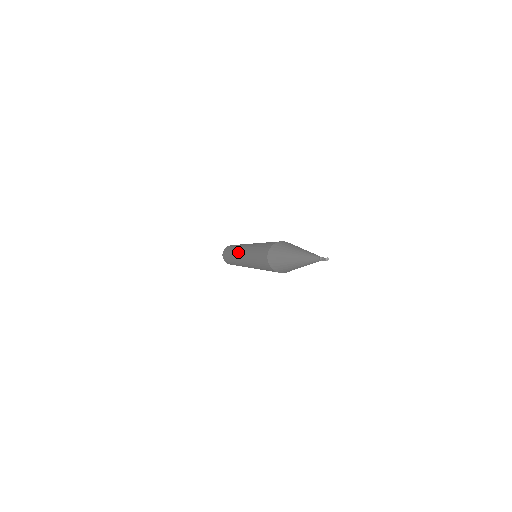
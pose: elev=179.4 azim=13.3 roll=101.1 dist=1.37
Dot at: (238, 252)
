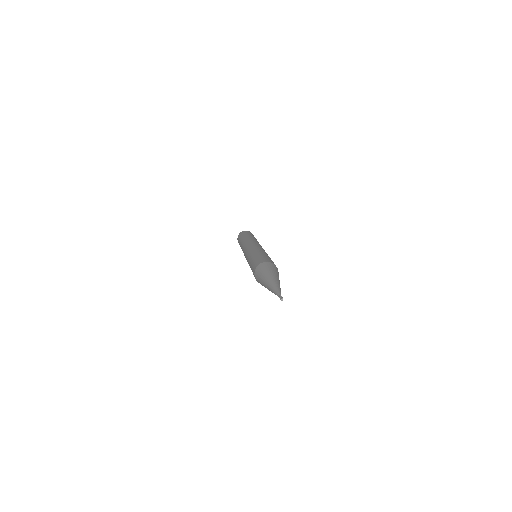
Dot at: (243, 252)
